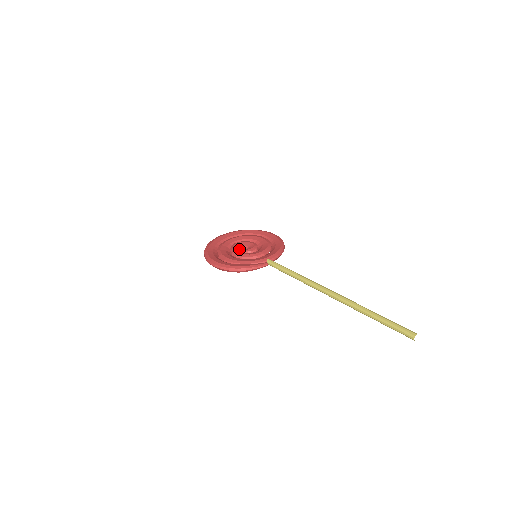
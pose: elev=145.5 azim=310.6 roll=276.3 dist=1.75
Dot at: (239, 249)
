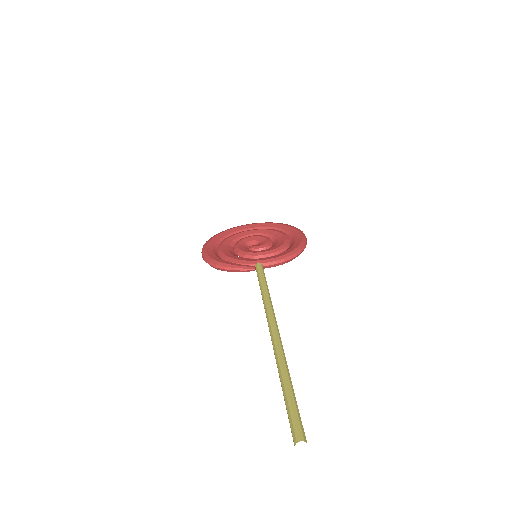
Dot at: (247, 243)
